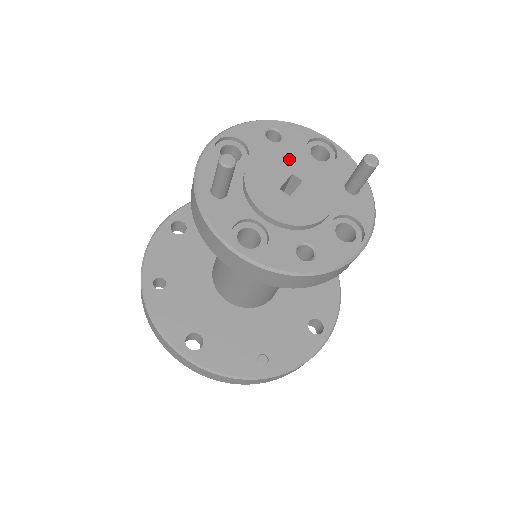
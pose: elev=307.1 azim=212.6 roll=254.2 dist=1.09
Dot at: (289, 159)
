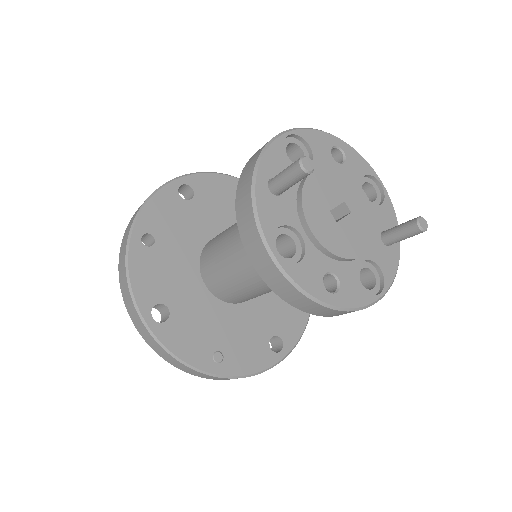
Dot at: (346, 186)
